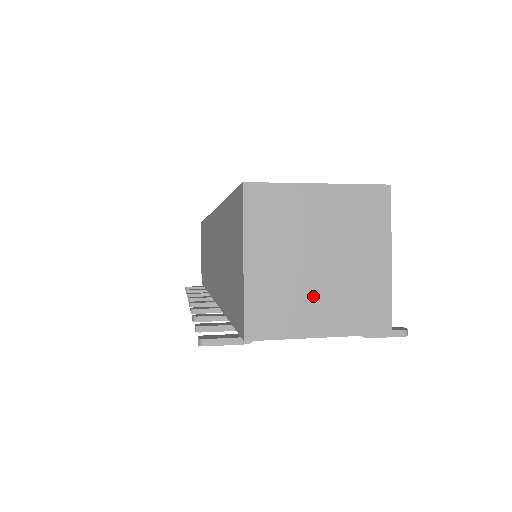
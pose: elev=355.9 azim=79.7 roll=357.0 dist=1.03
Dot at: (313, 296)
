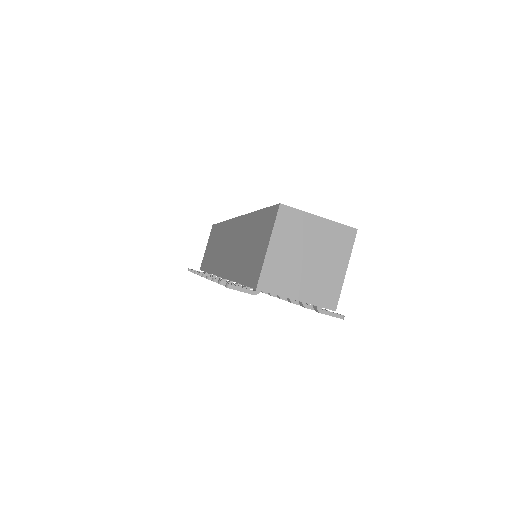
Dot at: (299, 276)
